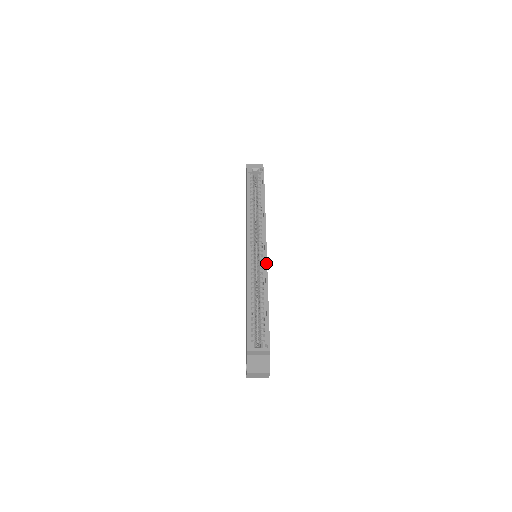
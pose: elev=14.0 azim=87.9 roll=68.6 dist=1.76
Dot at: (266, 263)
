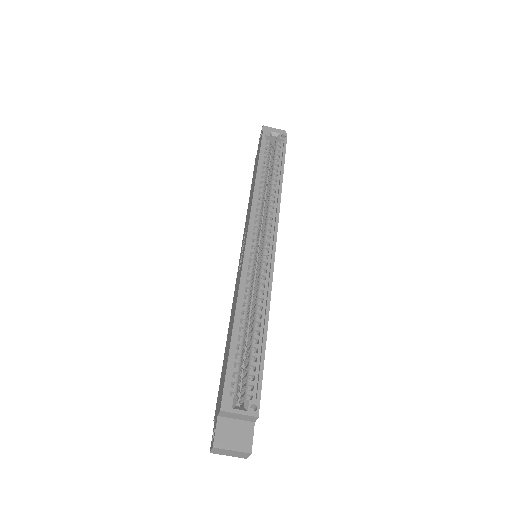
Dot at: (272, 270)
